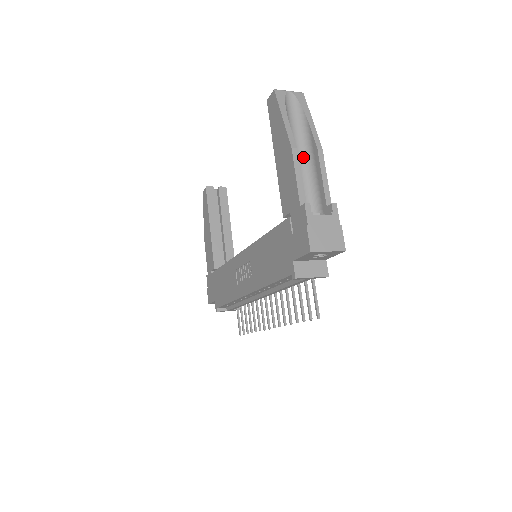
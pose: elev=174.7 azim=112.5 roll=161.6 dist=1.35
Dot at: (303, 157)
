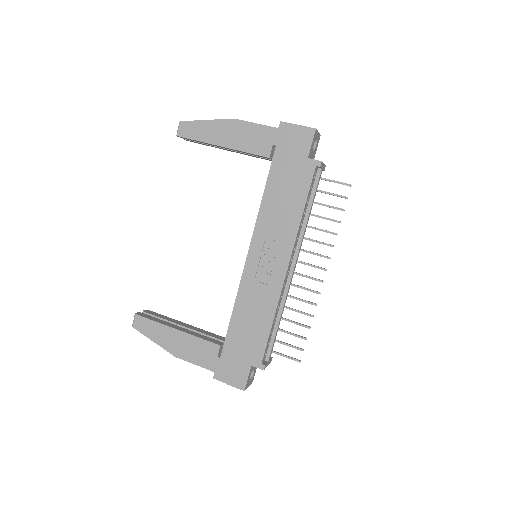
Dot at: occluded
